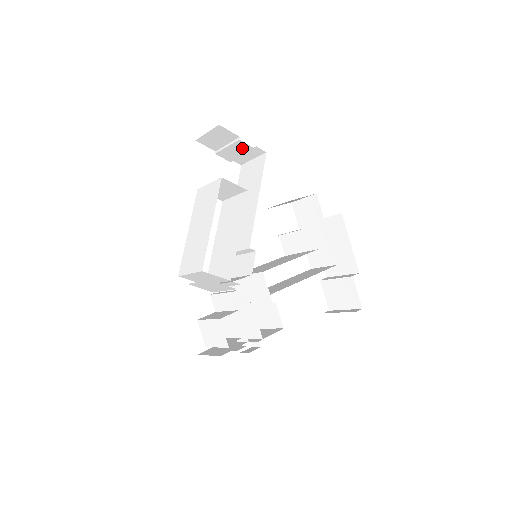
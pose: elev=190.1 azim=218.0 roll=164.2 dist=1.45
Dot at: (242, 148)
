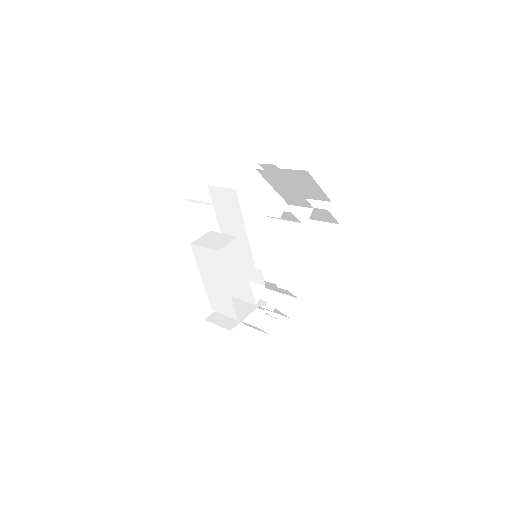
Dot at: occluded
